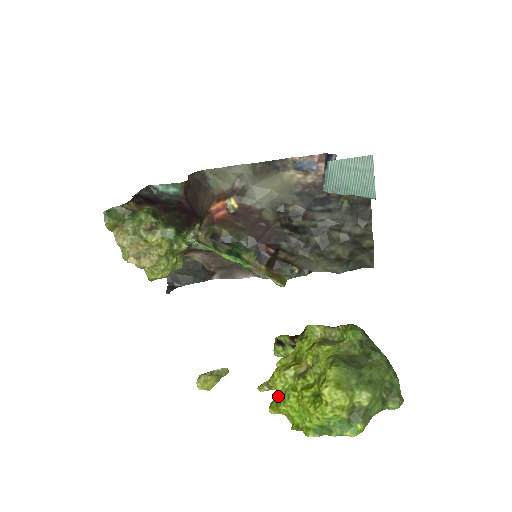
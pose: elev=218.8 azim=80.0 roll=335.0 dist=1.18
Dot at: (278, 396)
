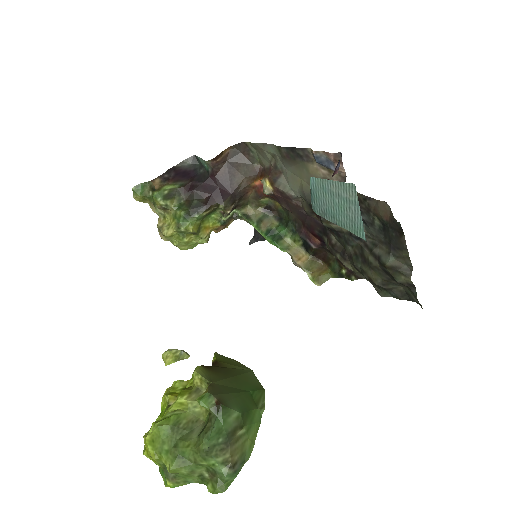
Dot at: occluded
